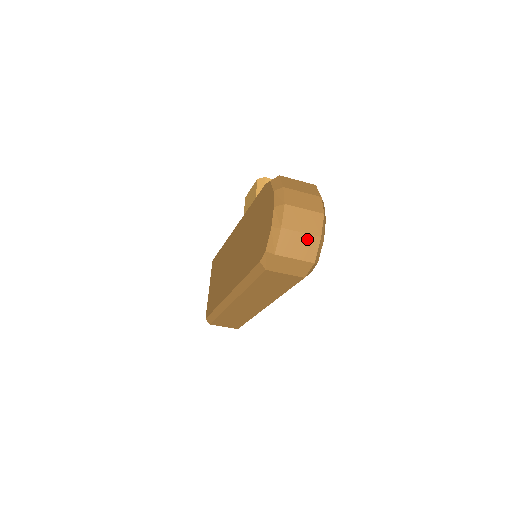
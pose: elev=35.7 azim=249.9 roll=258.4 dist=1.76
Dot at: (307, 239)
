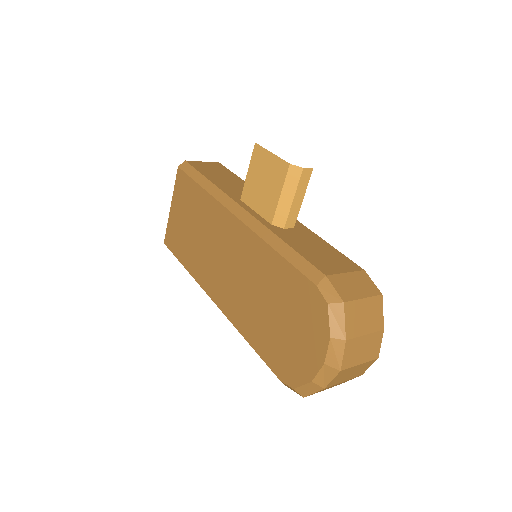
Dot at: occluded
